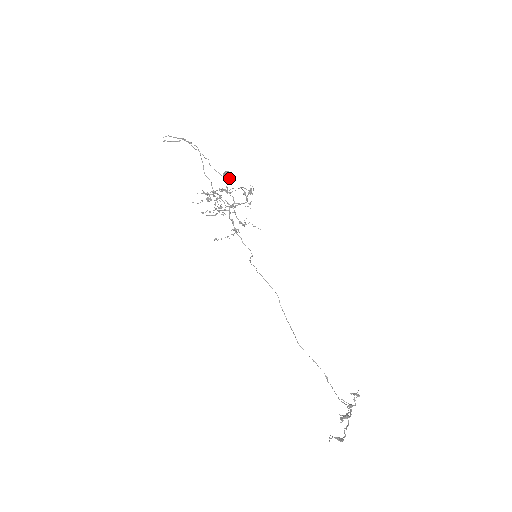
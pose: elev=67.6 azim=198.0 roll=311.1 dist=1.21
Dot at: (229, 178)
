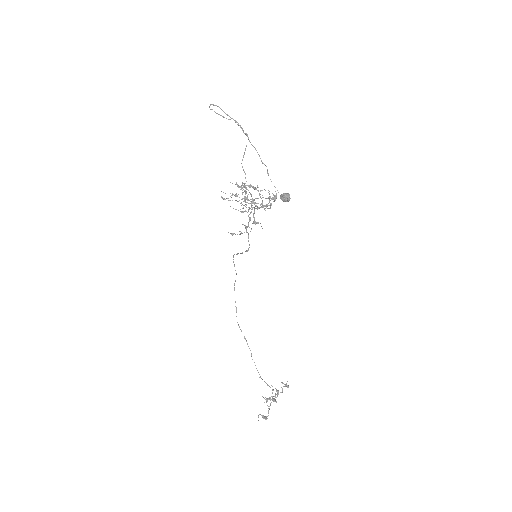
Dot at: (288, 201)
